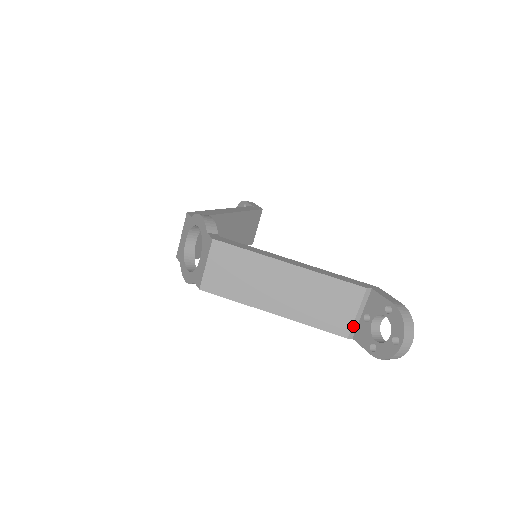
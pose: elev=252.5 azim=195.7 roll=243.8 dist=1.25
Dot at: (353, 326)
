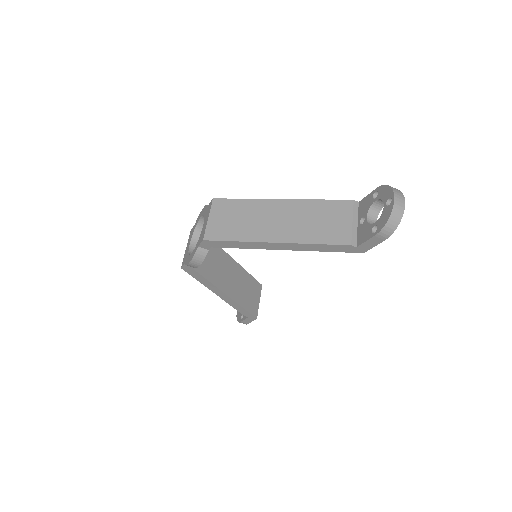
Dot at: (353, 234)
